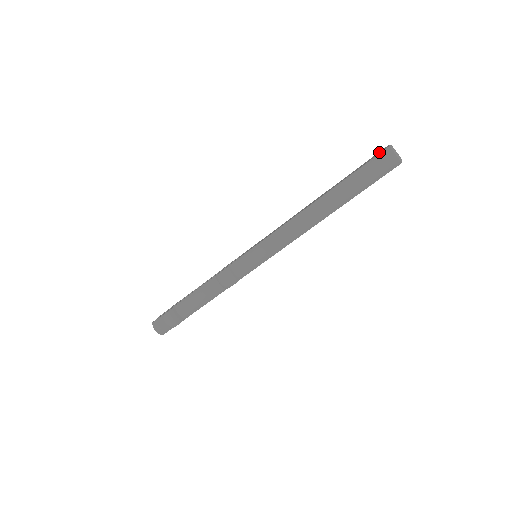
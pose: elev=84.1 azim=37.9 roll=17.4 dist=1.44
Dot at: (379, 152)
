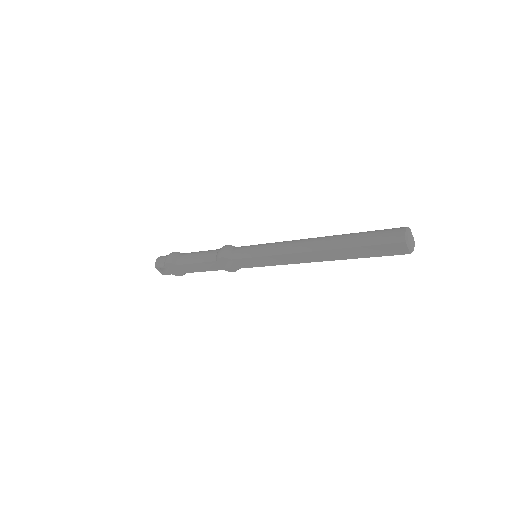
Dot at: occluded
